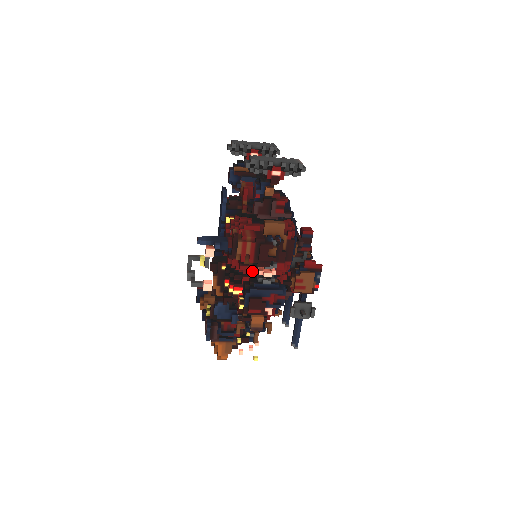
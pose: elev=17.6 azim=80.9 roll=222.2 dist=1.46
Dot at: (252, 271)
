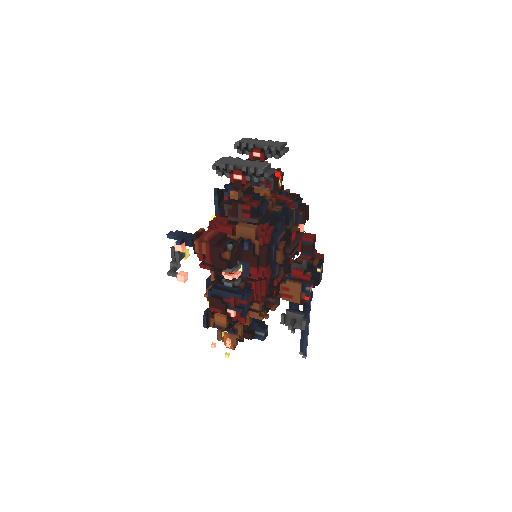
Dot at: occluded
